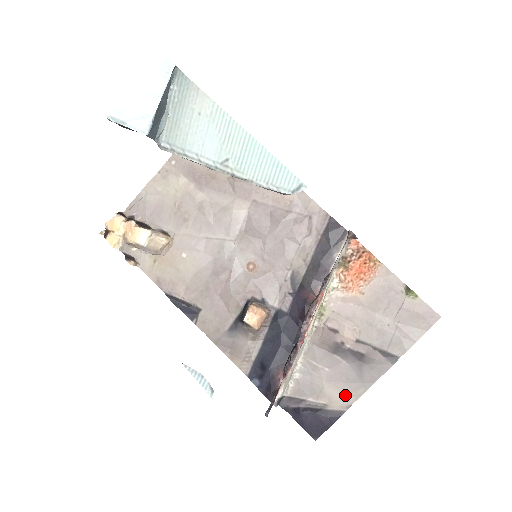
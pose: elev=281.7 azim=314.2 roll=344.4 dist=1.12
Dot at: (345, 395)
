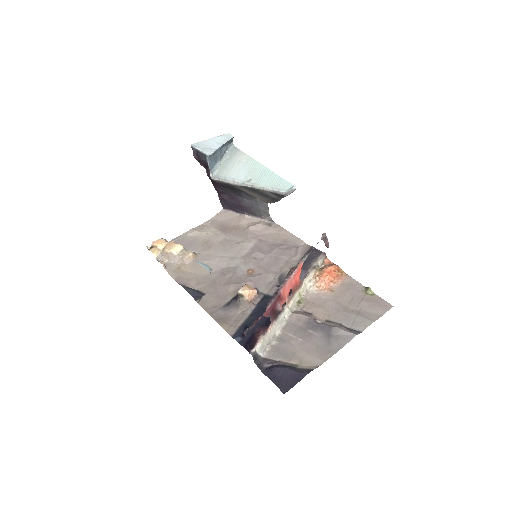
Dot at: (315, 358)
